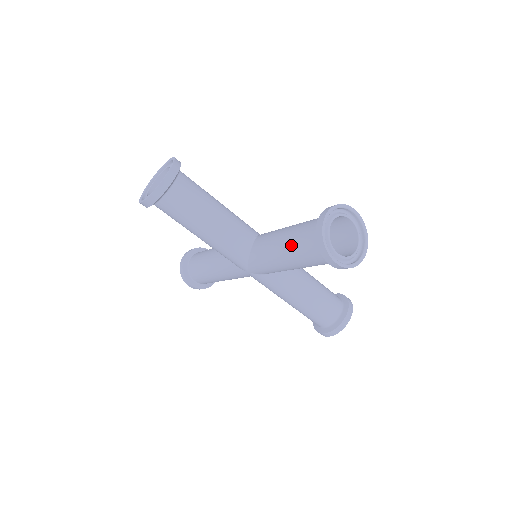
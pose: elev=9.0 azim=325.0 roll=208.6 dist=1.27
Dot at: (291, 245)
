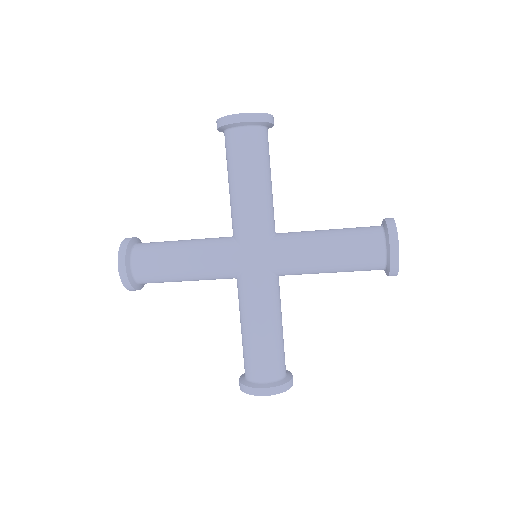
Dot at: (343, 233)
